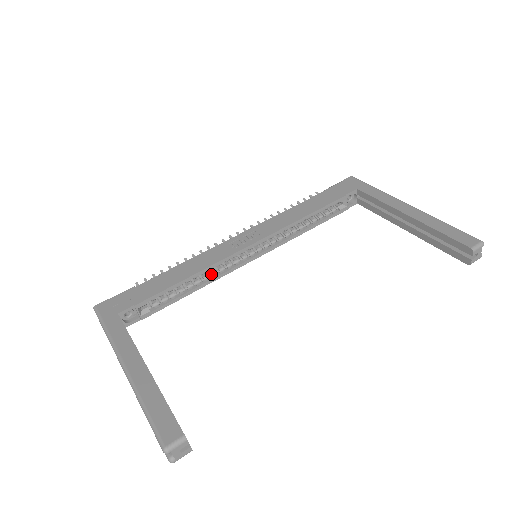
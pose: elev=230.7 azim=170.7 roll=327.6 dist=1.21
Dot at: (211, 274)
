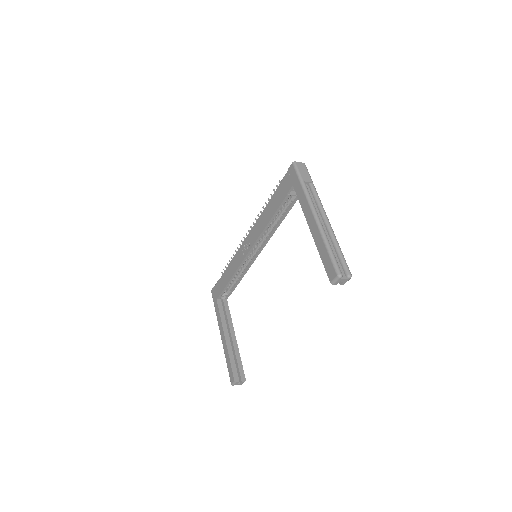
Dot at: (244, 268)
